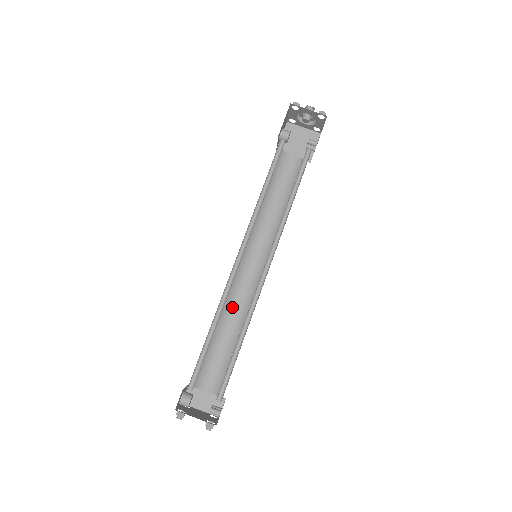
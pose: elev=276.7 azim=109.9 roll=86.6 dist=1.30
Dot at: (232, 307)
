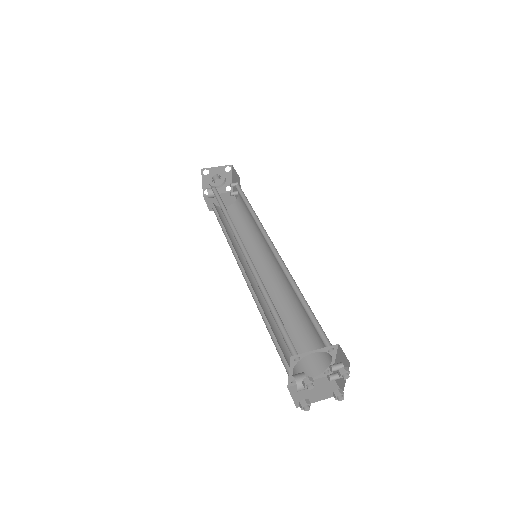
Dot at: occluded
